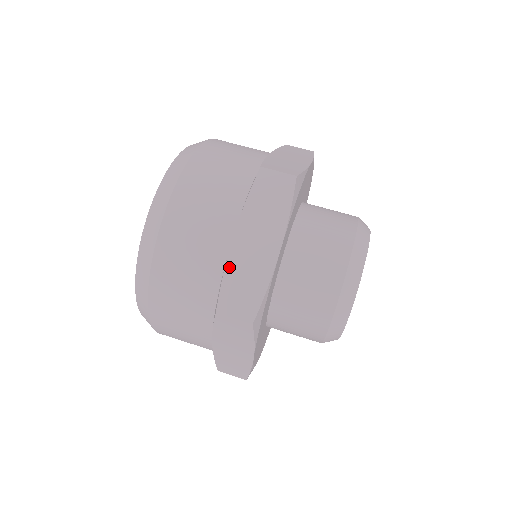
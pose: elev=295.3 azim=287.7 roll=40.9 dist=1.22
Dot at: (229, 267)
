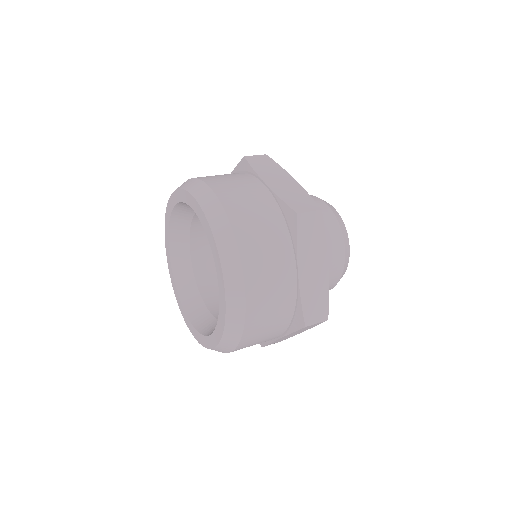
Dot at: (279, 194)
